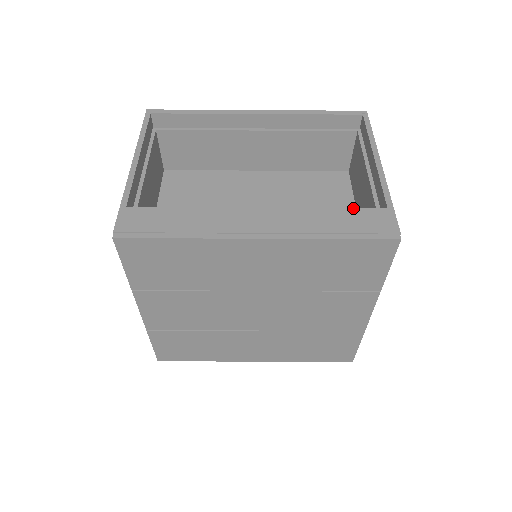
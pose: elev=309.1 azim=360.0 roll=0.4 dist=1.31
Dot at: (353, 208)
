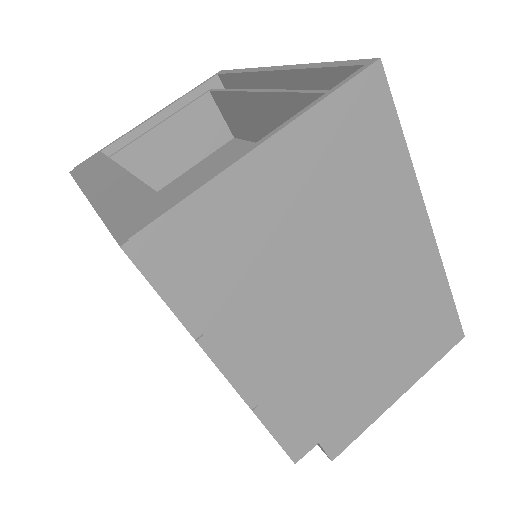
Dot at: (156, 192)
